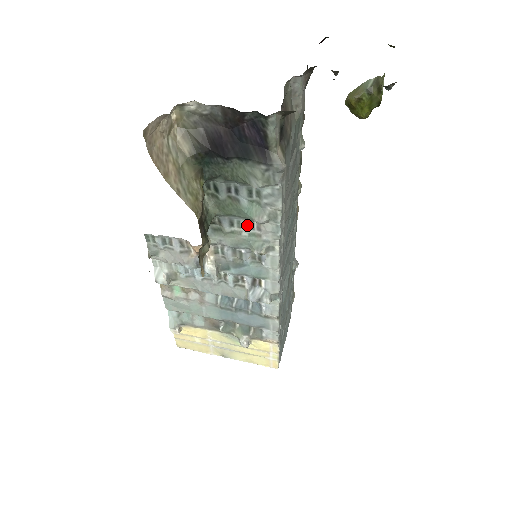
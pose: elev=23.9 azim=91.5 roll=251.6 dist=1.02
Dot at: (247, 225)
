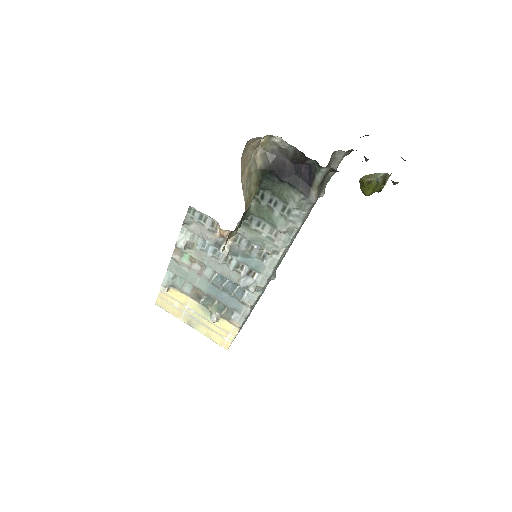
Dot at: (269, 229)
